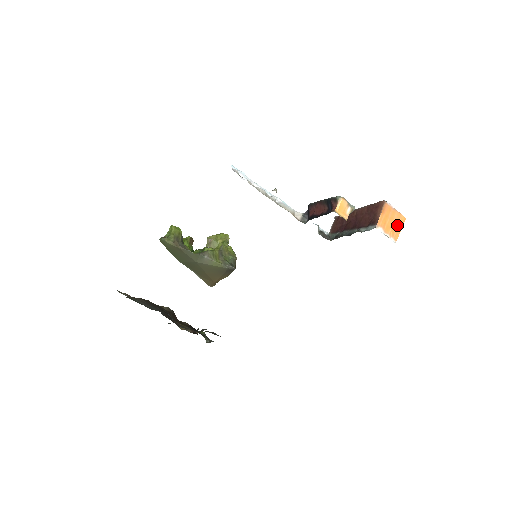
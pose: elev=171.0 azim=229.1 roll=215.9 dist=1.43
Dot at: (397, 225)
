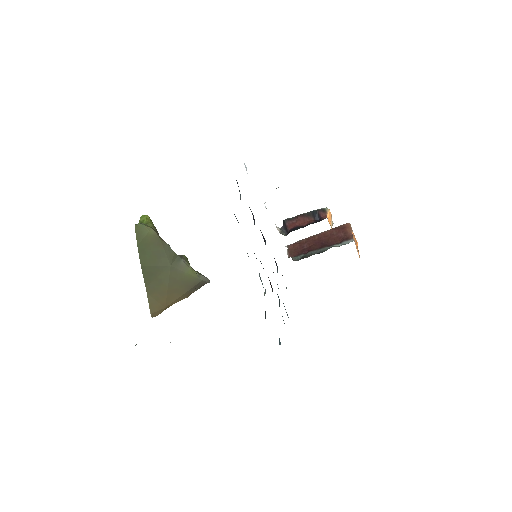
Dot at: (357, 247)
